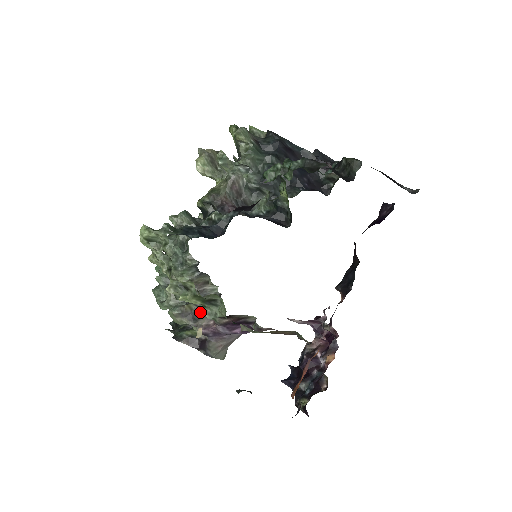
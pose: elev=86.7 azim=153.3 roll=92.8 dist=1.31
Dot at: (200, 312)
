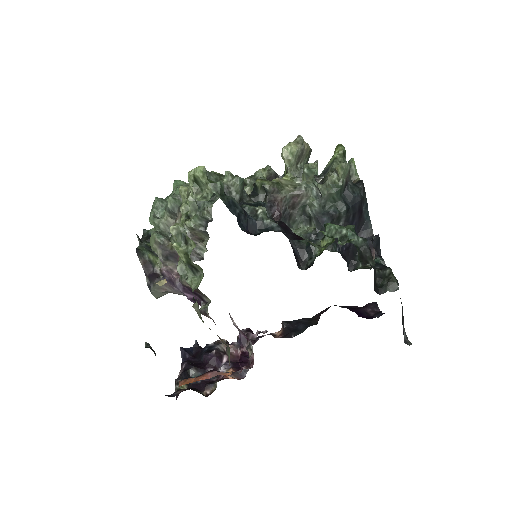
Dot at: (176, 256)
